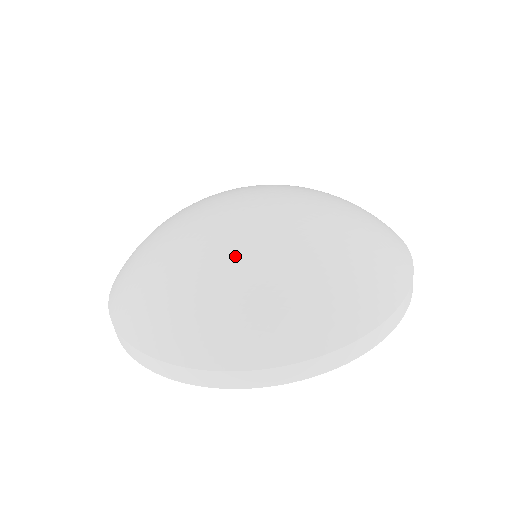
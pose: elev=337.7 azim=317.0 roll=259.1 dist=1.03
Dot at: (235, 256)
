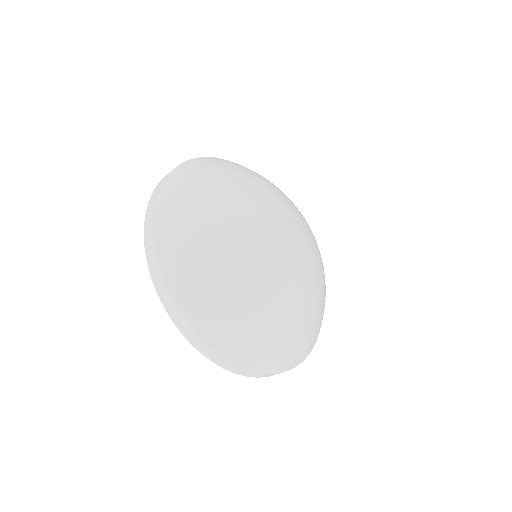
Dot at: (261, 280)
